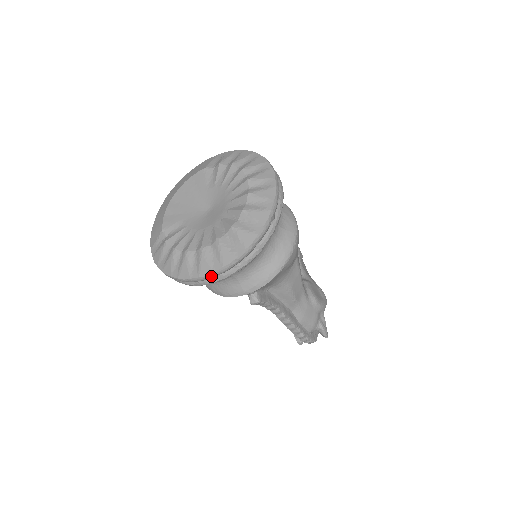
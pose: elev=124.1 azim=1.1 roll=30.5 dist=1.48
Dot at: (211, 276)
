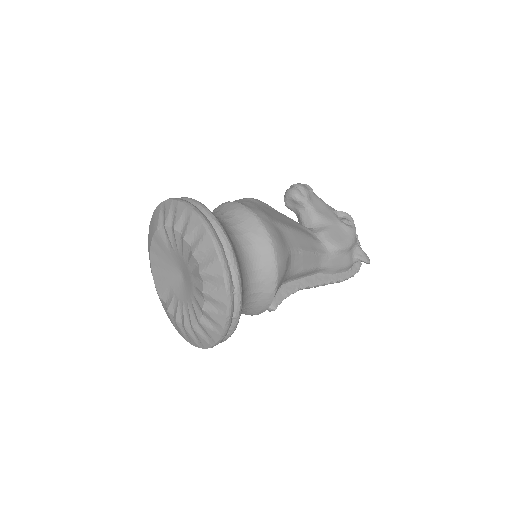
Dot at: occluded
